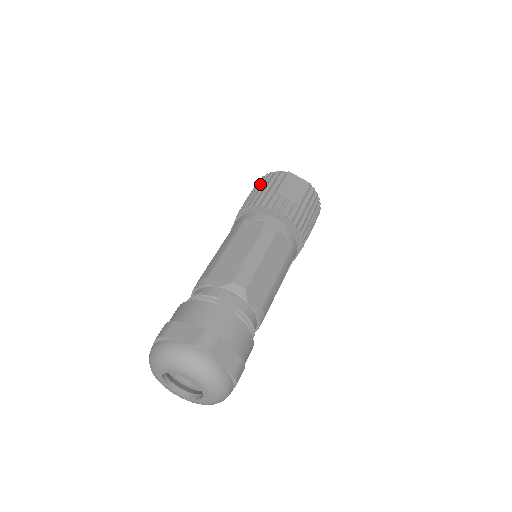
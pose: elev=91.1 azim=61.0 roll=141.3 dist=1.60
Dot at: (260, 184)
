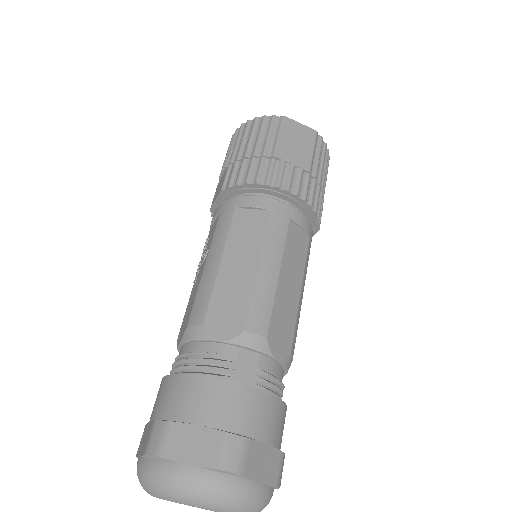
Dot at: (243, 140)
